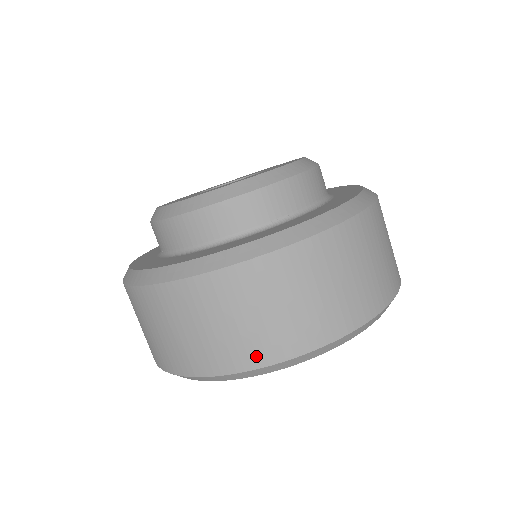
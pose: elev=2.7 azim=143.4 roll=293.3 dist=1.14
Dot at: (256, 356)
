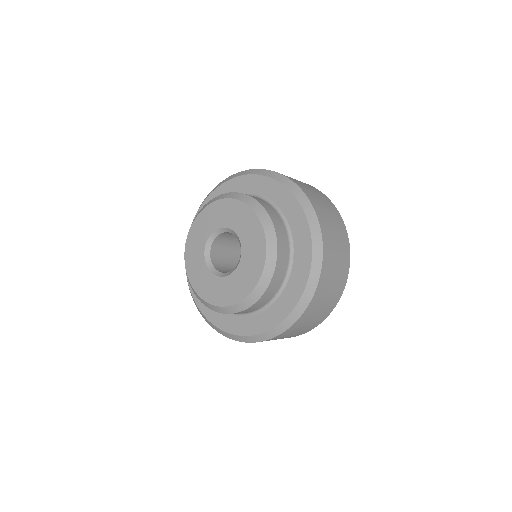
Dot at: occluded
